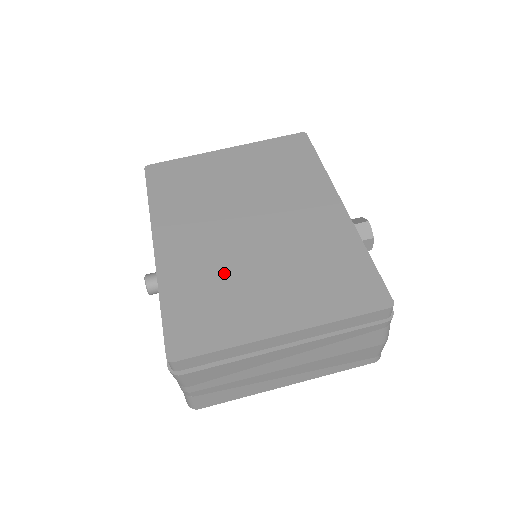
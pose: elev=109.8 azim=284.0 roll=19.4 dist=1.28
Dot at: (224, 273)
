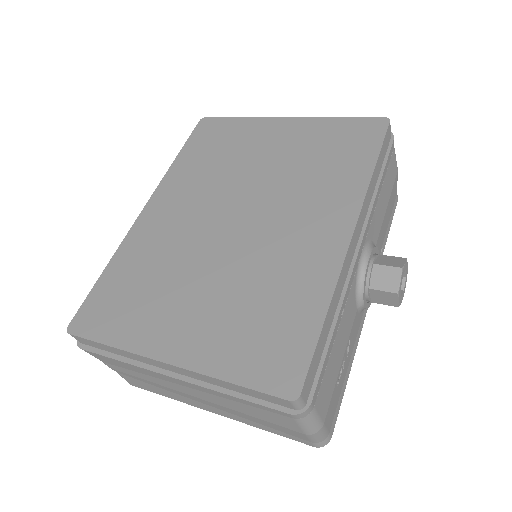
Dot at: (171, 264)
